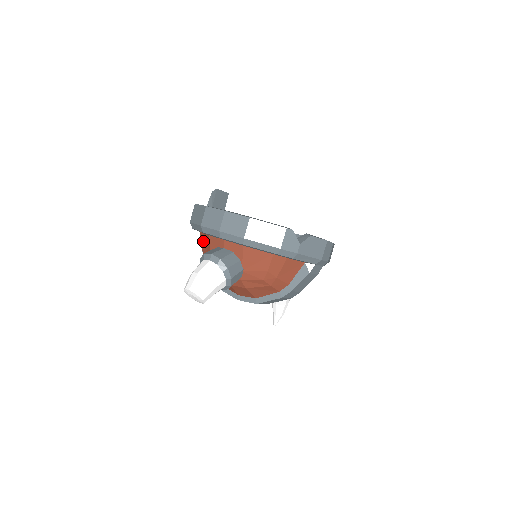
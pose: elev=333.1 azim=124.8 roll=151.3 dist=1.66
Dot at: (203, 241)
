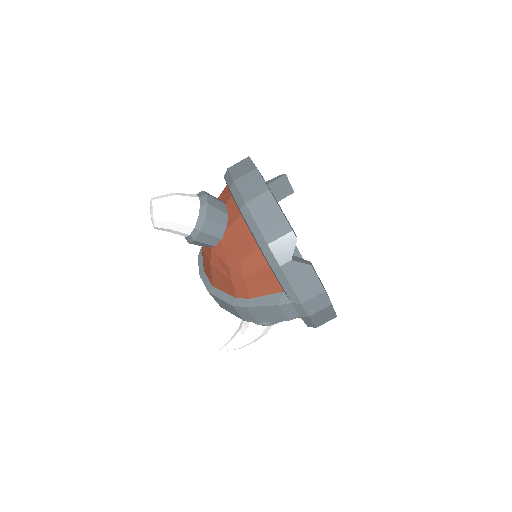
Dot at: occluded
